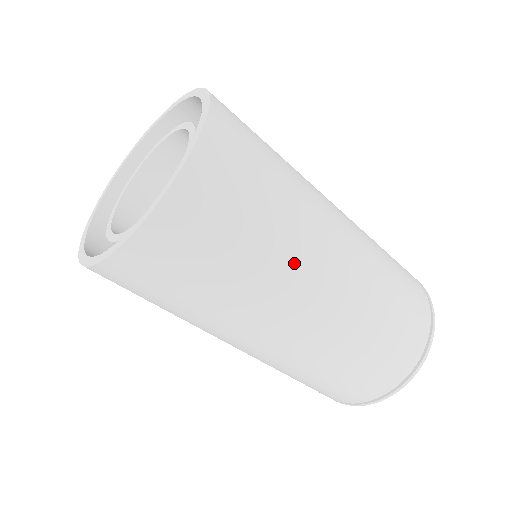
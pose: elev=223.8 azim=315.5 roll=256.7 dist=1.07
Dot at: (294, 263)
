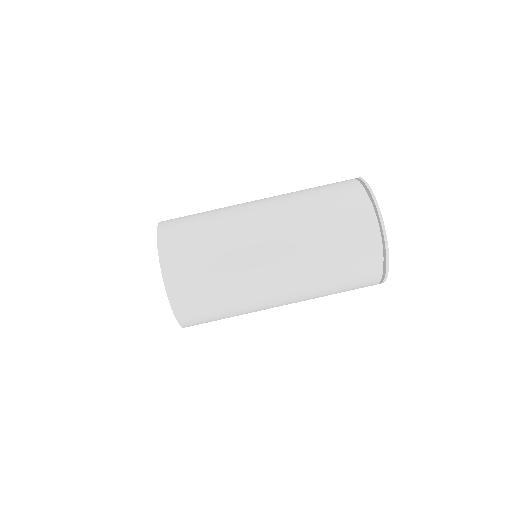
Dot at: (242, 252)
